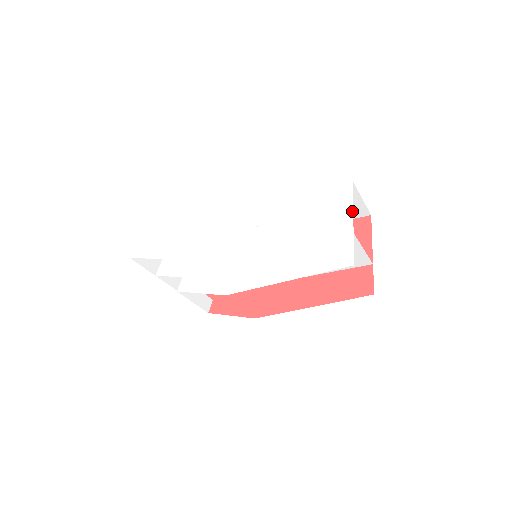
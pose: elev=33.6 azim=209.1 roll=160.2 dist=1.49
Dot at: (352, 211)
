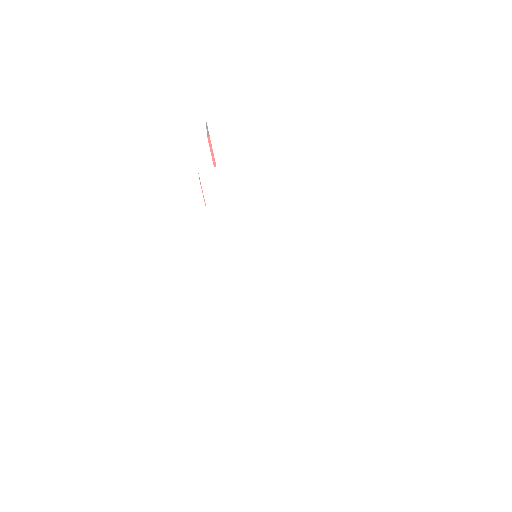
Dot at: (311, 347)
